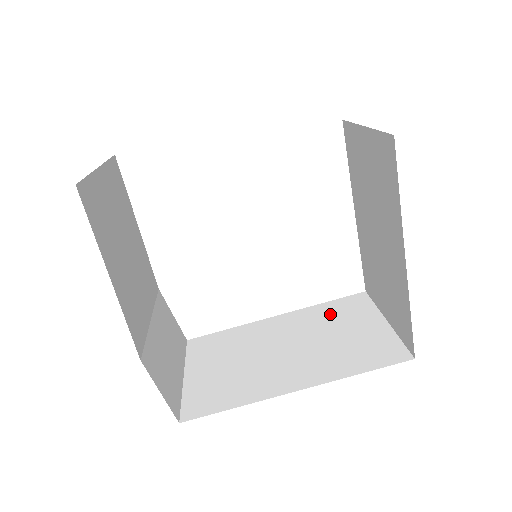
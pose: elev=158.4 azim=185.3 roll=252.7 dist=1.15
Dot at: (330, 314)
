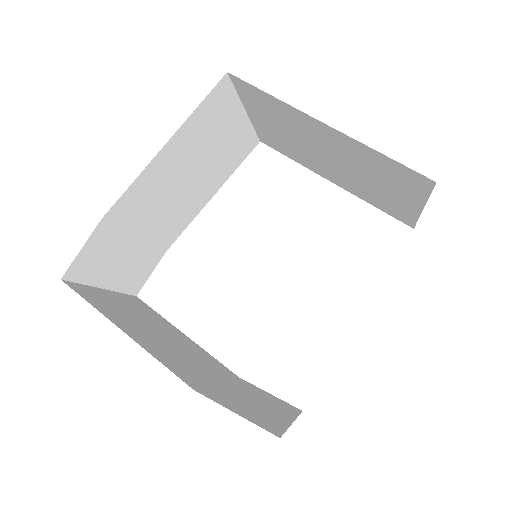
Dot at: occluded
